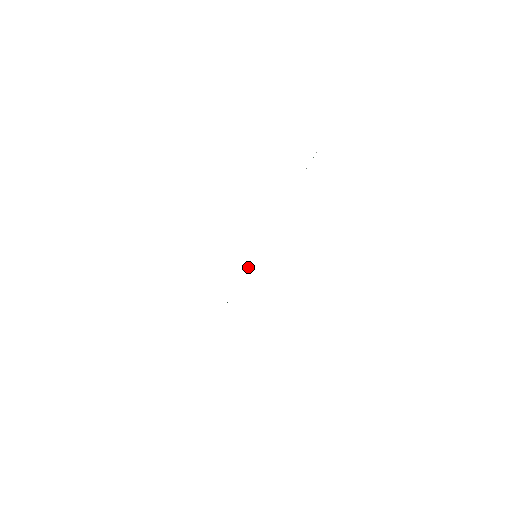
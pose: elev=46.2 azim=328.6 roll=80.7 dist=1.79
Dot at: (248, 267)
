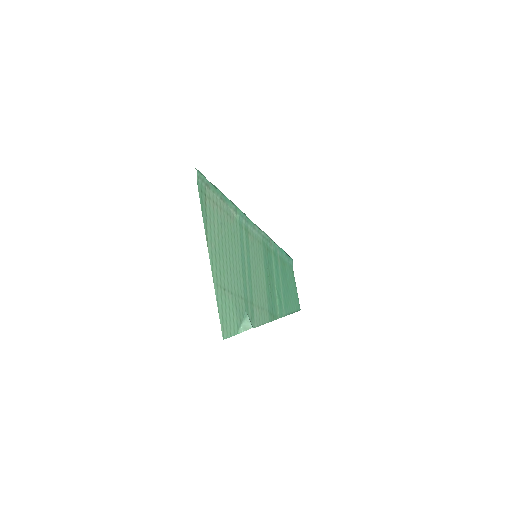
Dot at: (267, 244)
